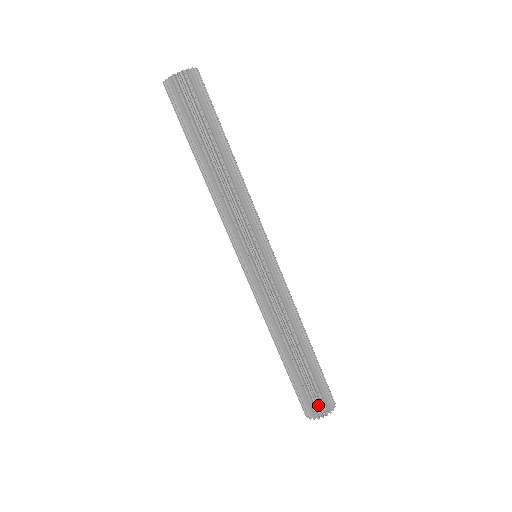
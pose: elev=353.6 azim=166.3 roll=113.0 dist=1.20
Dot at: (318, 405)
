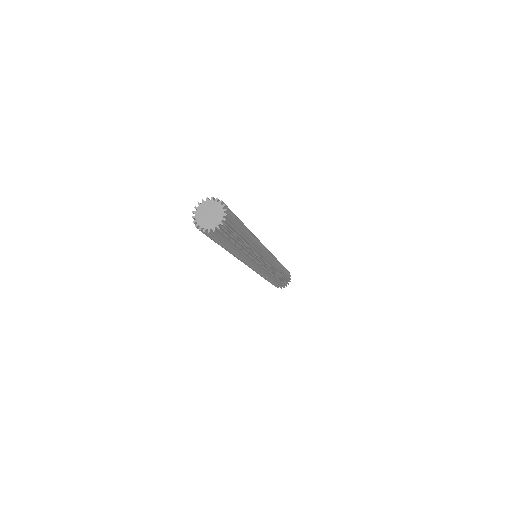
Dot at: (288, 283)
